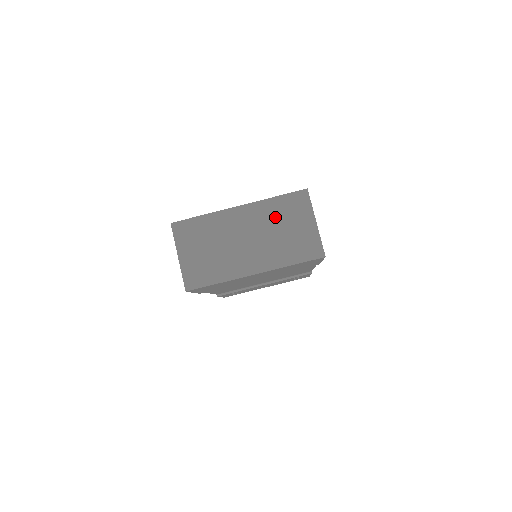
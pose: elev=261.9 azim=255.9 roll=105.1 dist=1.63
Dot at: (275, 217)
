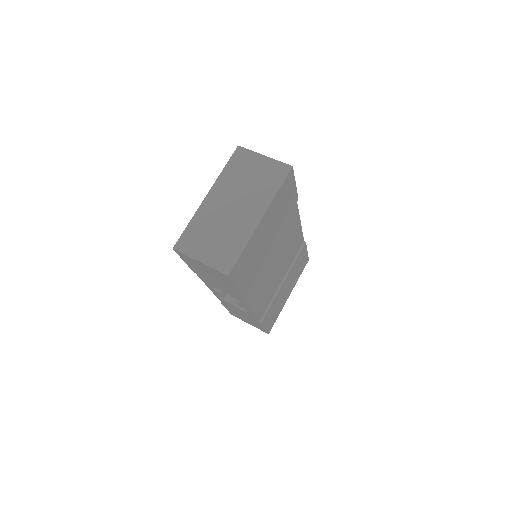
Dot at: (236, 178)
